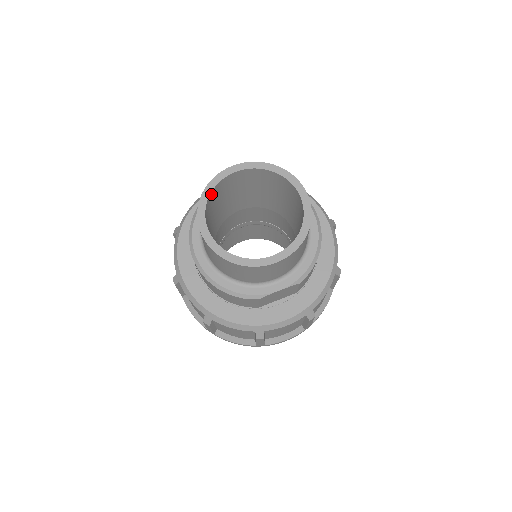
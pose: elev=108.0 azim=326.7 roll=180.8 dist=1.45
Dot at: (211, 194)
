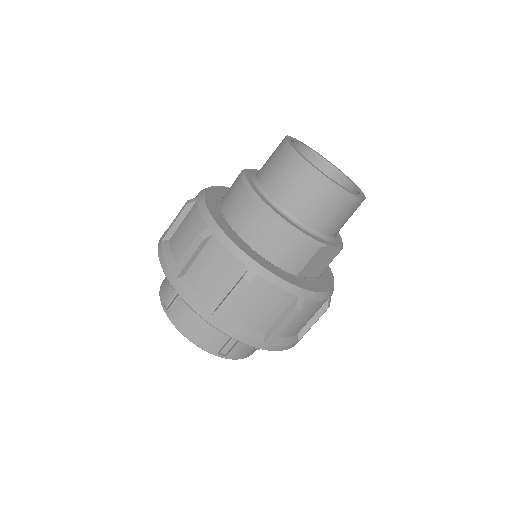
Dot at: occluded
